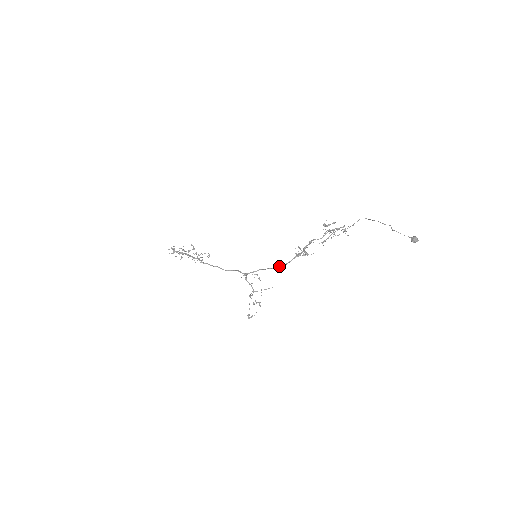
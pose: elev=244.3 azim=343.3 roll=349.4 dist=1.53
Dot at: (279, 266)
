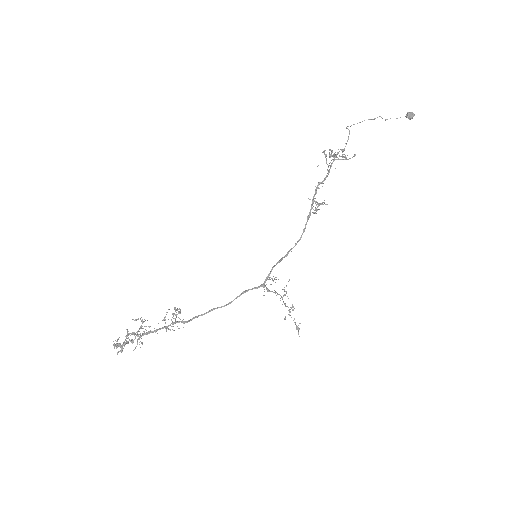
Dot at: (295, 244)
